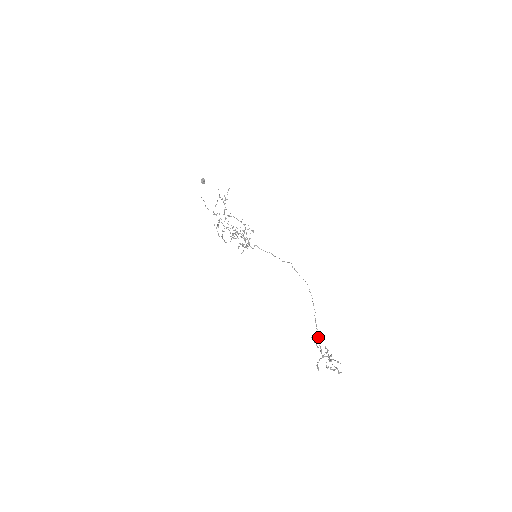
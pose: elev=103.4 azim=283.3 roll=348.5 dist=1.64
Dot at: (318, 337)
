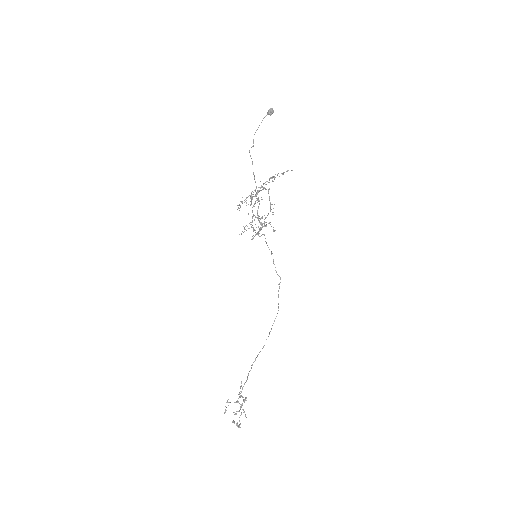
Dot at: (247, 376)
